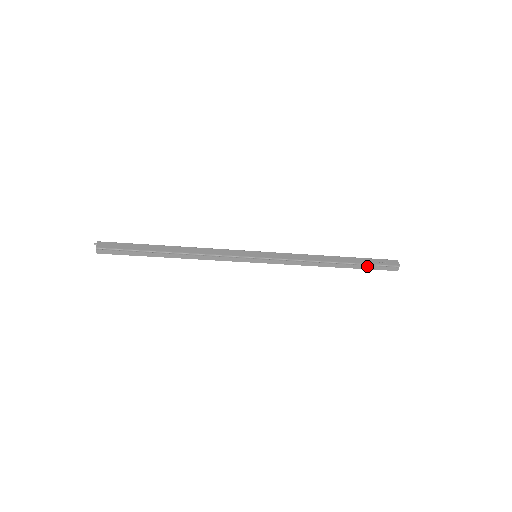
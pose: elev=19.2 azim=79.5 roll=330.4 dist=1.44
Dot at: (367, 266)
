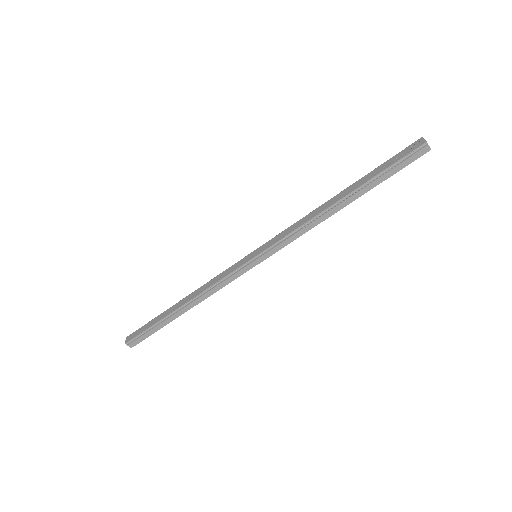
Dot at: (383, 175)
